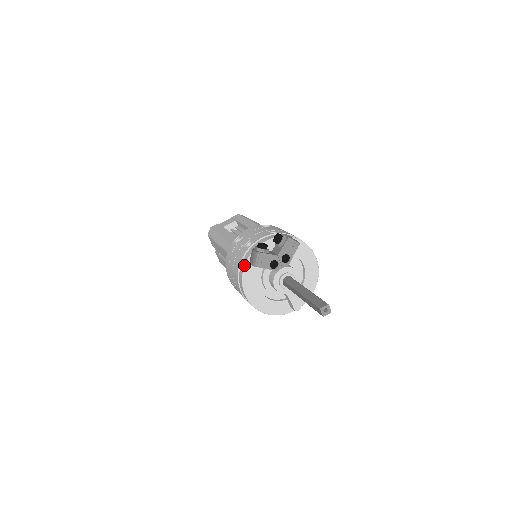
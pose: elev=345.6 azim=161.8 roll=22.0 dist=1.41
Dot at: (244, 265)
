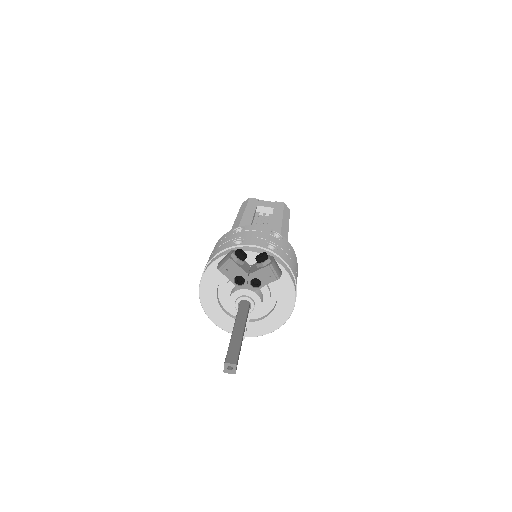
Dot at: (214, 260)
